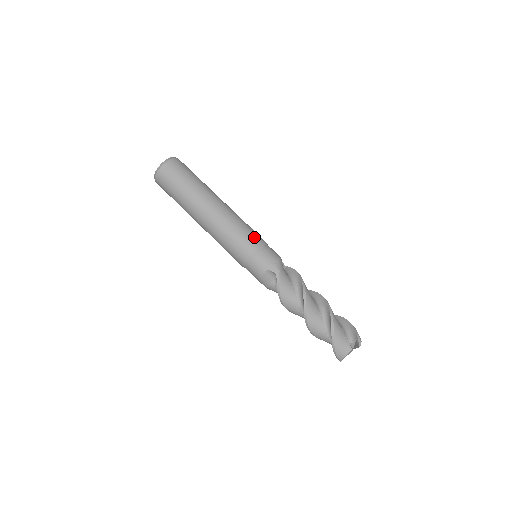
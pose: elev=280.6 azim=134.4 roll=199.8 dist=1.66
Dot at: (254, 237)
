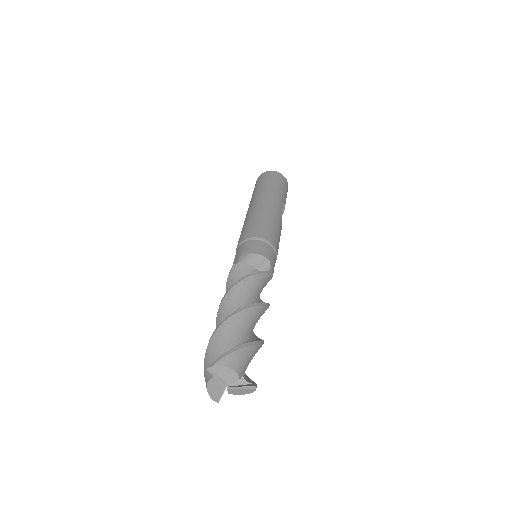
Dot at: (253, 230)
